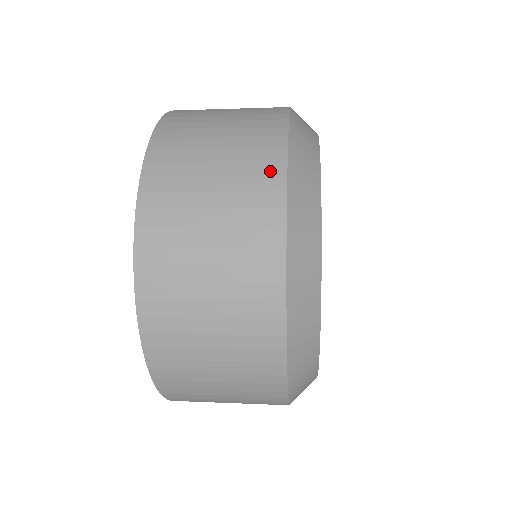
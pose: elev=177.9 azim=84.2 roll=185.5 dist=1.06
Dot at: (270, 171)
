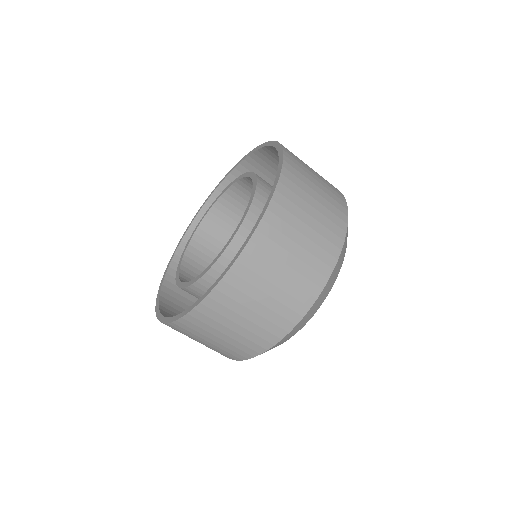
Dot at: (336, 189)
